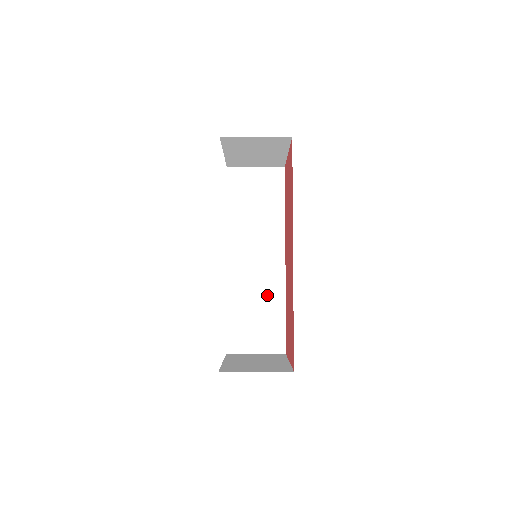
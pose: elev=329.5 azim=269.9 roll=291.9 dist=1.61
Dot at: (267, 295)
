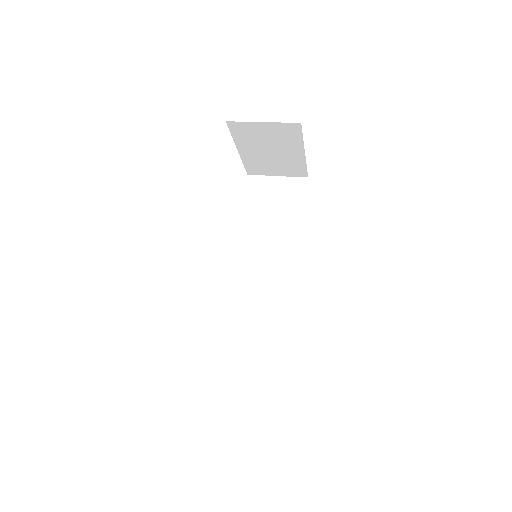
Dot at: (271, 311)
